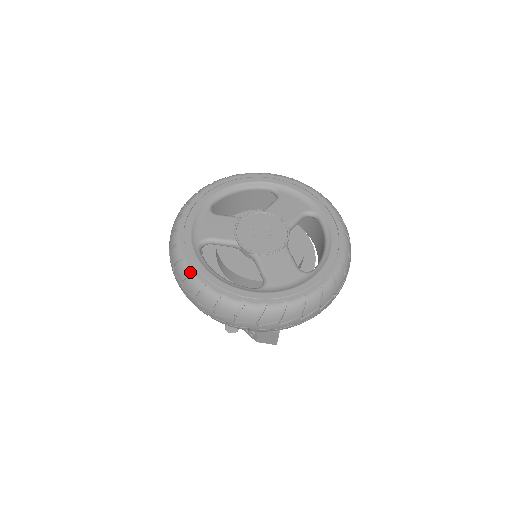
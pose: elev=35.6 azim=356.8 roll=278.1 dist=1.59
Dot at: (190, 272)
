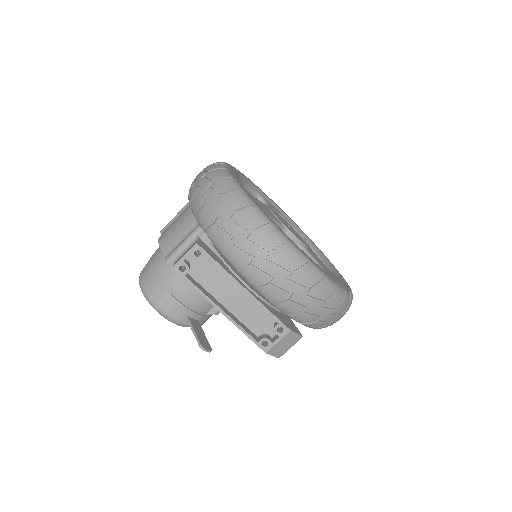
Dot at: (287, 239)
